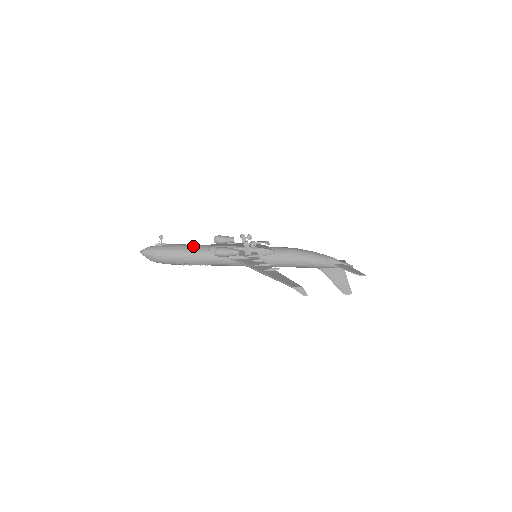
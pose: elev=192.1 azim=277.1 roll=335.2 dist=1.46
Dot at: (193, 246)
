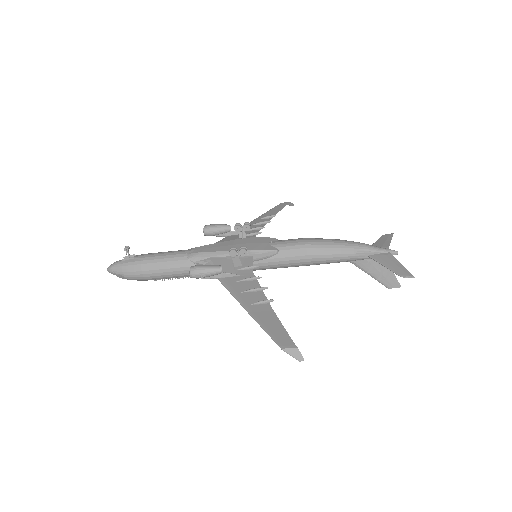
Dot at: (169, 256)
